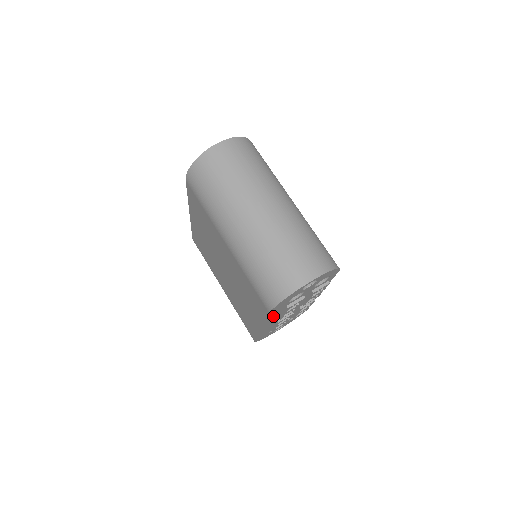
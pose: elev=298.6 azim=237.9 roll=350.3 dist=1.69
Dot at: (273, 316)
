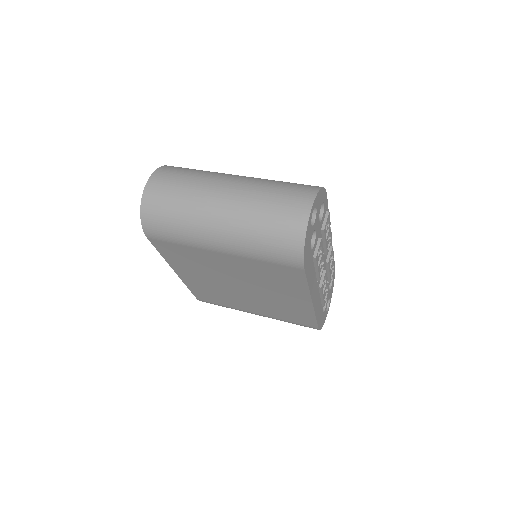
Dot at: (311, 278)
